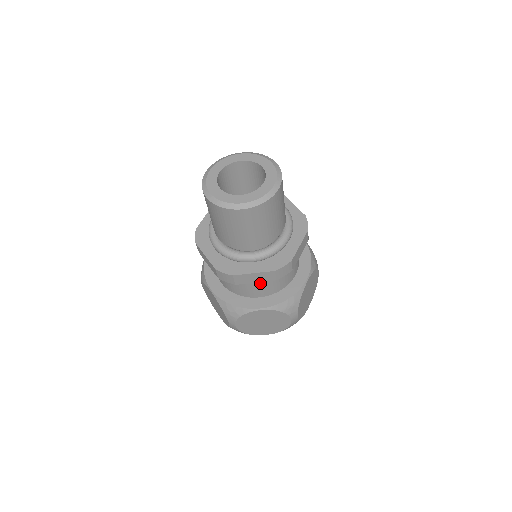
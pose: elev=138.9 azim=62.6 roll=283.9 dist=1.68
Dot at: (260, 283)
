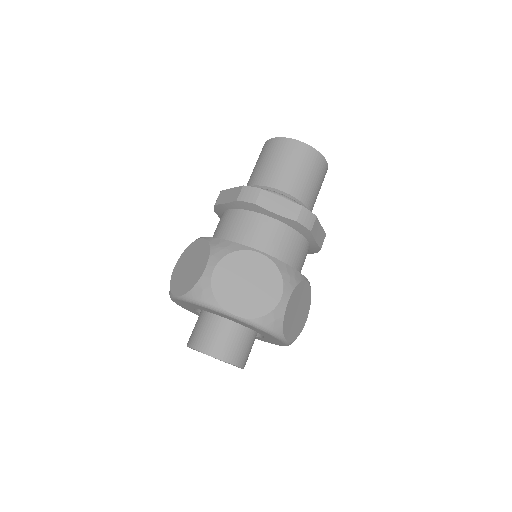
Dot at: (228, 219)
